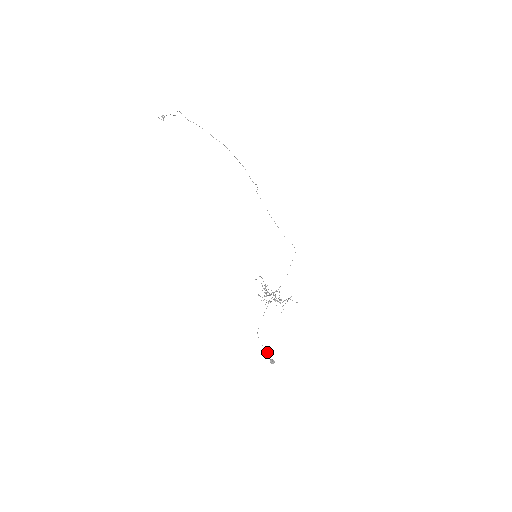
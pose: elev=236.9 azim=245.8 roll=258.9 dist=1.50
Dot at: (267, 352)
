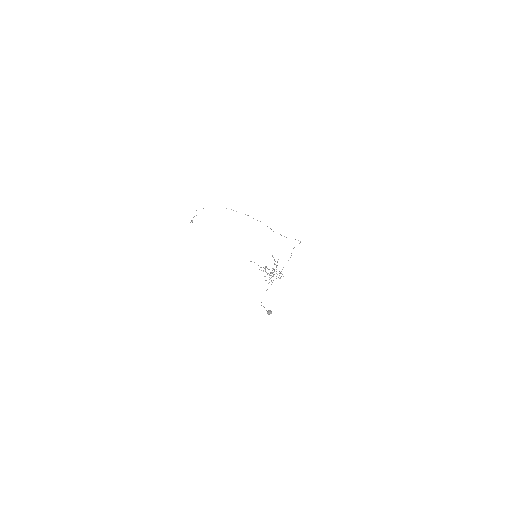
Dot at: occluded
